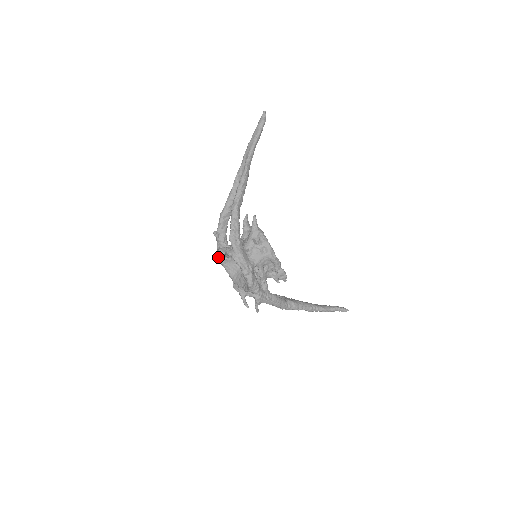
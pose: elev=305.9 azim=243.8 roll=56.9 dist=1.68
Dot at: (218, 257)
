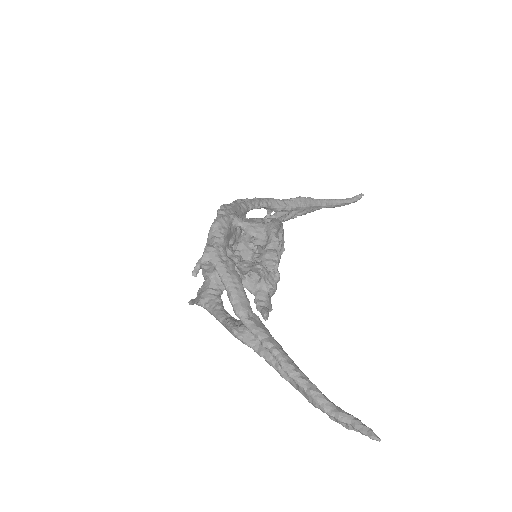
Dot at: occluded
